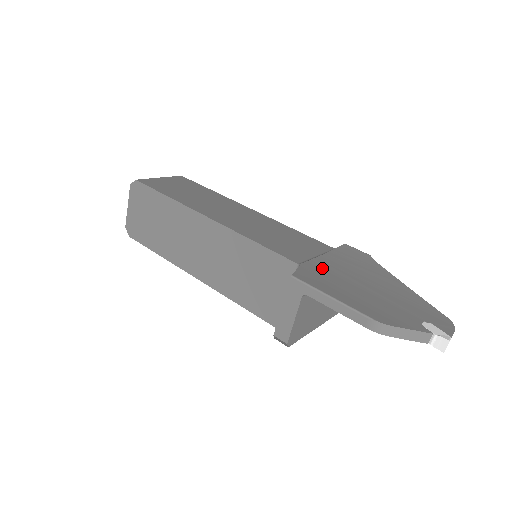
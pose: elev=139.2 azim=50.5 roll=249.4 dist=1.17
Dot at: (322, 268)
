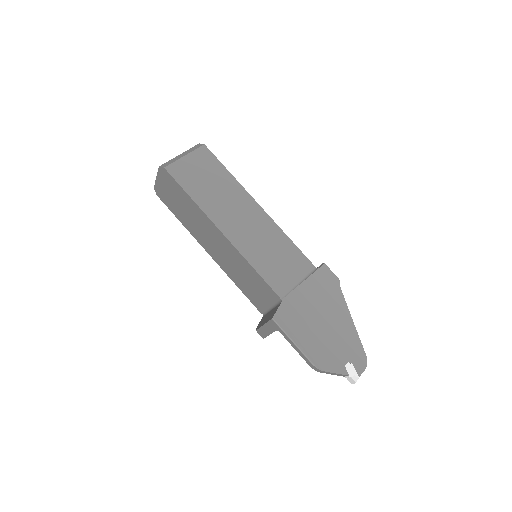
Dot at: (297, 303)
